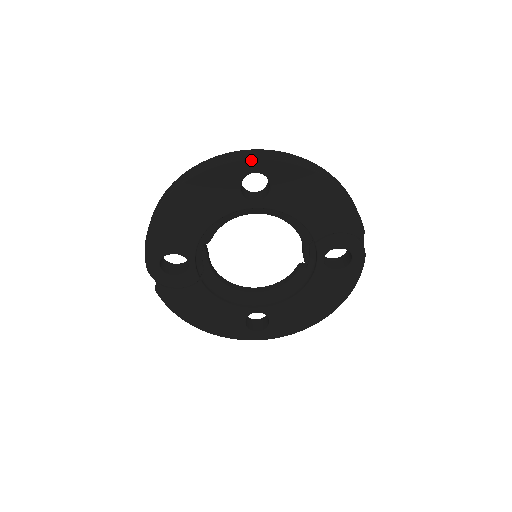
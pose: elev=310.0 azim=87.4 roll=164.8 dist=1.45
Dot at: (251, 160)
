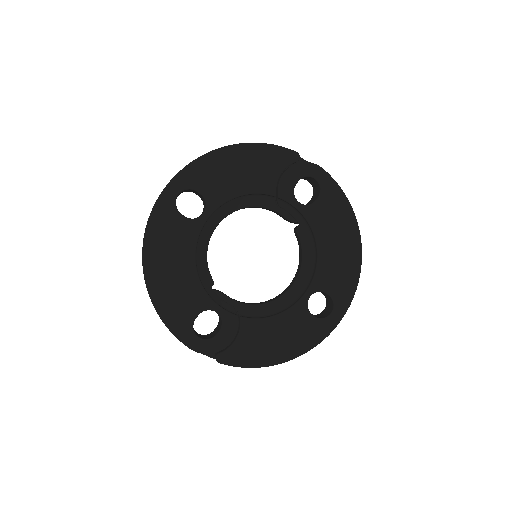
Dot at: (166, 189)
